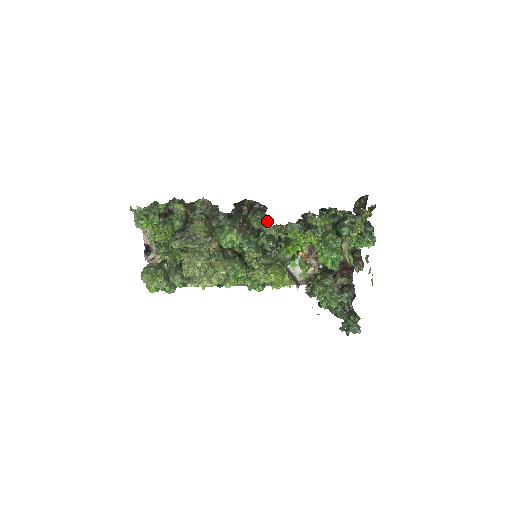
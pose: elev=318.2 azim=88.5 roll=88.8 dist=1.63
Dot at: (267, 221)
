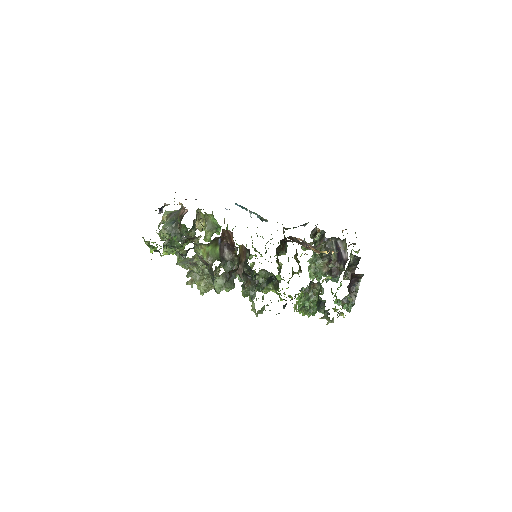
Dot at: (252, 303)
